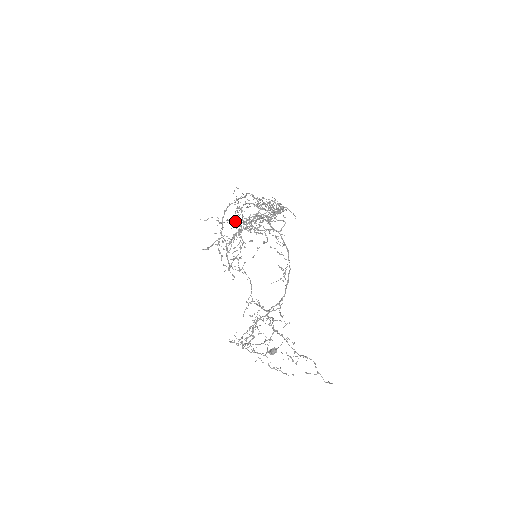
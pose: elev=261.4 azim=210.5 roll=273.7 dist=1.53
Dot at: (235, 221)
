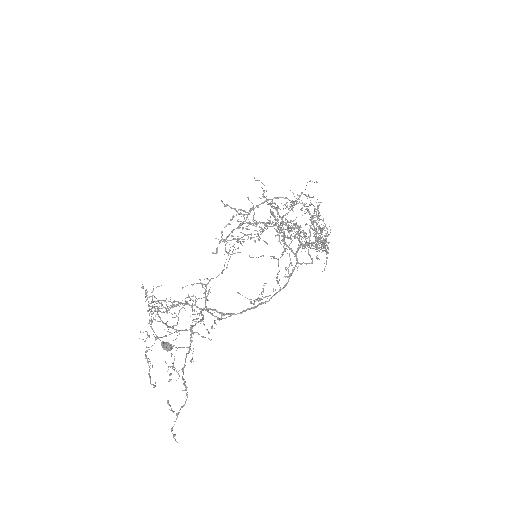
Dot at: occluded
